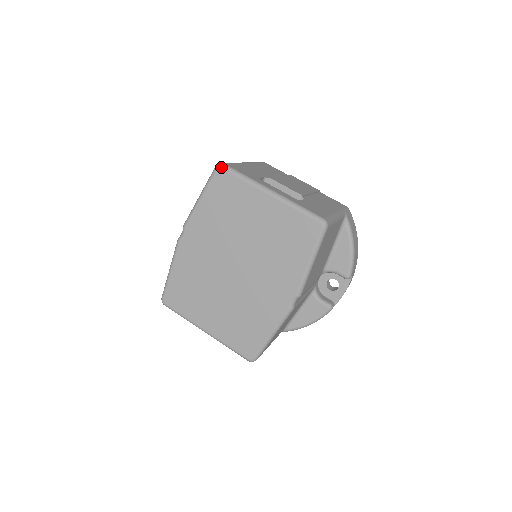
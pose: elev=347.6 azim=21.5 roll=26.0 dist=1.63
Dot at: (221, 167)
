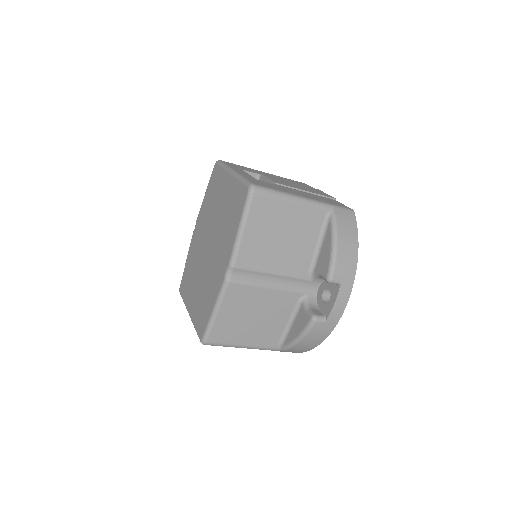
Dot at: (216, 162)
